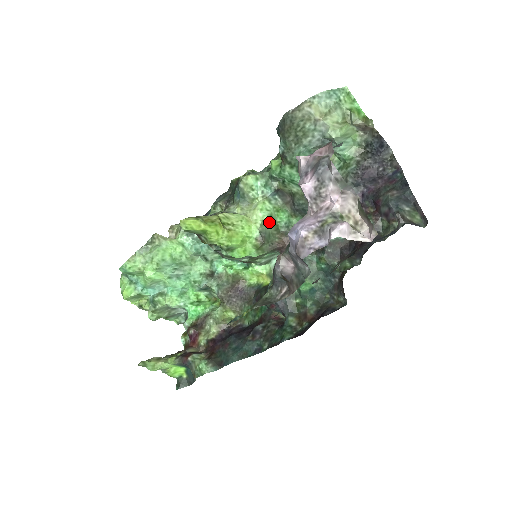
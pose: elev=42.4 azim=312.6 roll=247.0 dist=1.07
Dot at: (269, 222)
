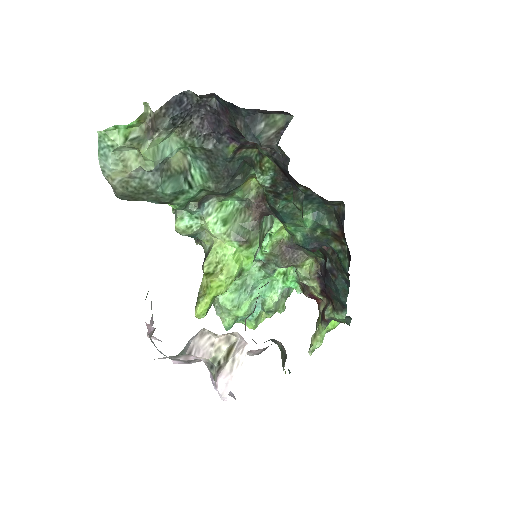
Dot at: (229, 225)
